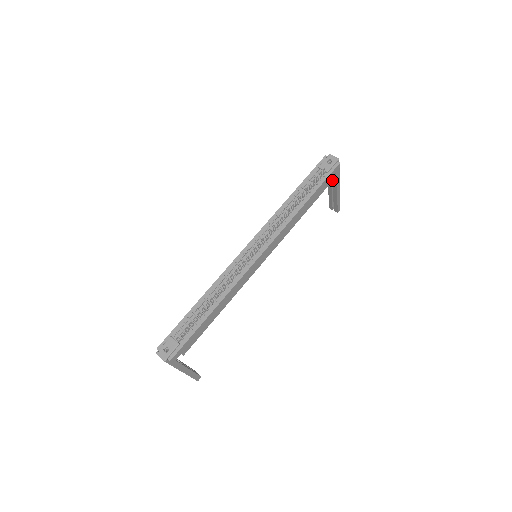
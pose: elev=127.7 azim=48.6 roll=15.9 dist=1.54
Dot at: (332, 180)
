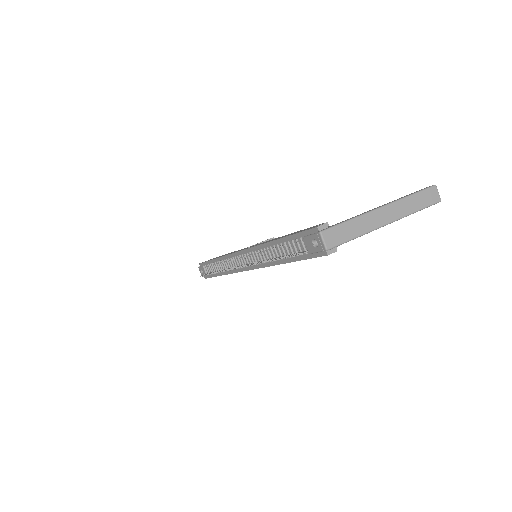
Dot at: occluded
